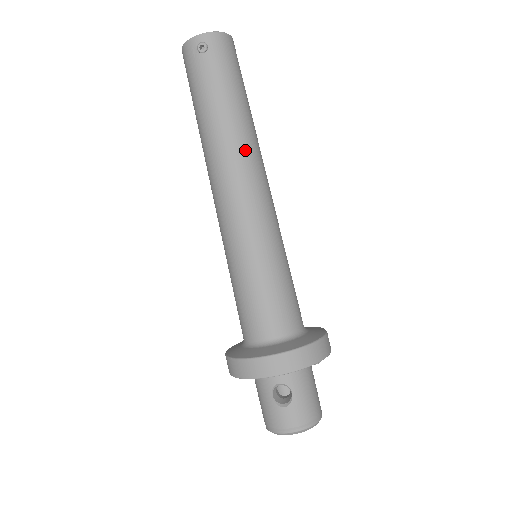
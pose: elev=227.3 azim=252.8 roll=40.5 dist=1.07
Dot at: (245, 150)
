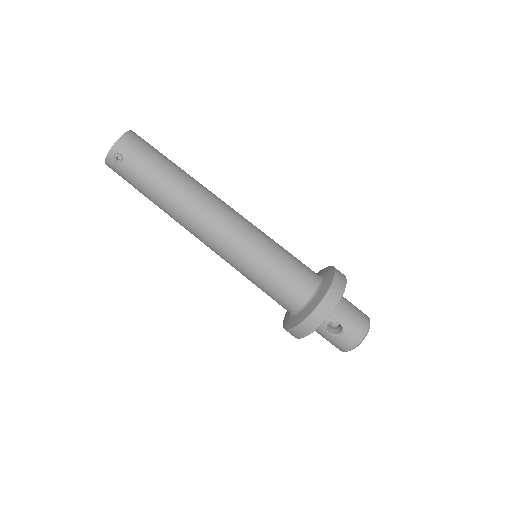
Dot at: (197, 201)
